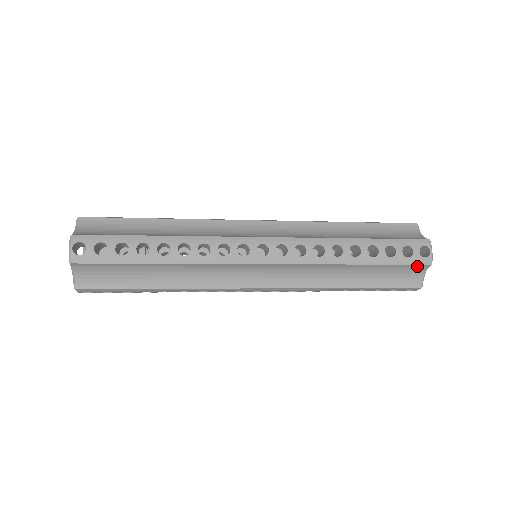
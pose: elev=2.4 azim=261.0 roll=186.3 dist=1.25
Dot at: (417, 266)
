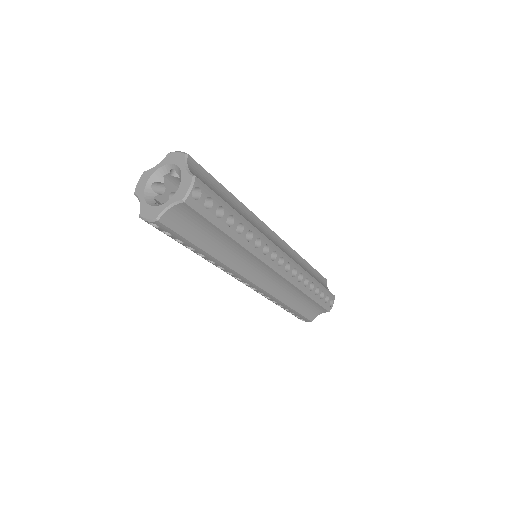
Dot at: (323, 309)
